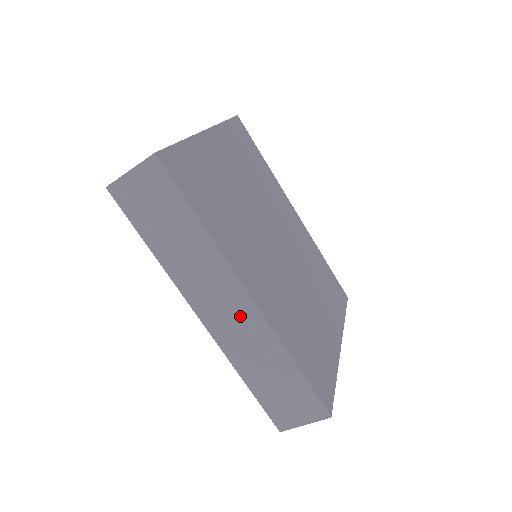
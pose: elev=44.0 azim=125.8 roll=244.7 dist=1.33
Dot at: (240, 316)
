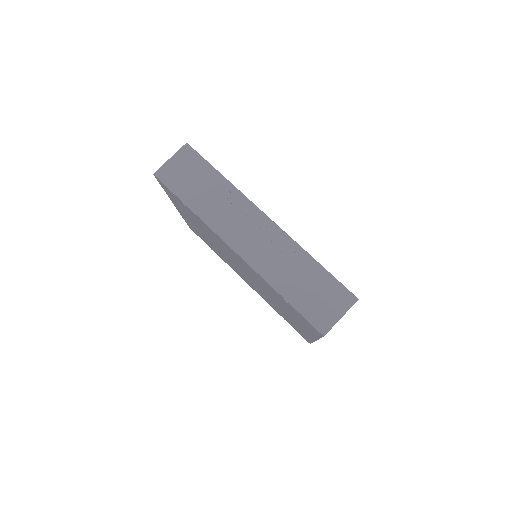
Dot at: (264, 235)
